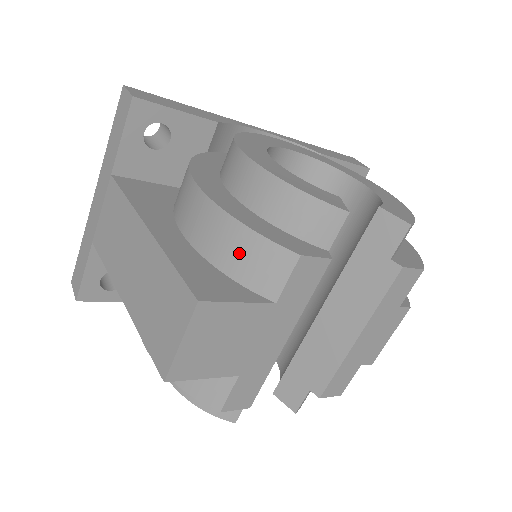
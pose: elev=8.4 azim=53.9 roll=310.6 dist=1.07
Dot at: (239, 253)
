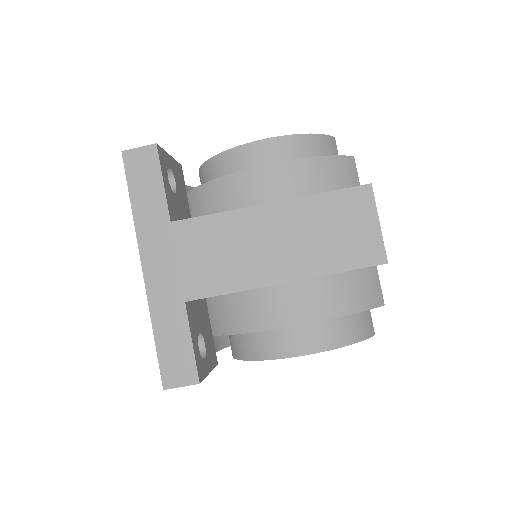
Dot at: (331, 176)
